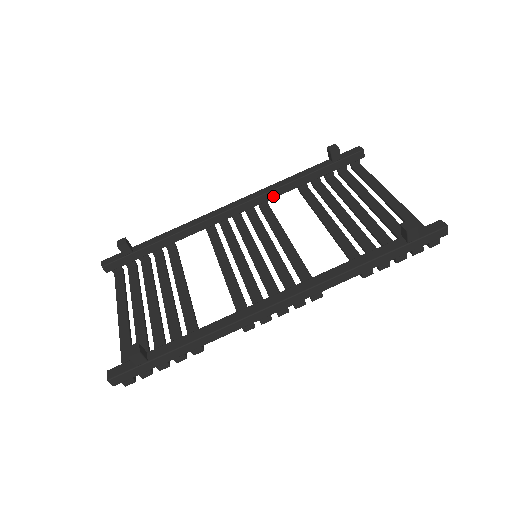
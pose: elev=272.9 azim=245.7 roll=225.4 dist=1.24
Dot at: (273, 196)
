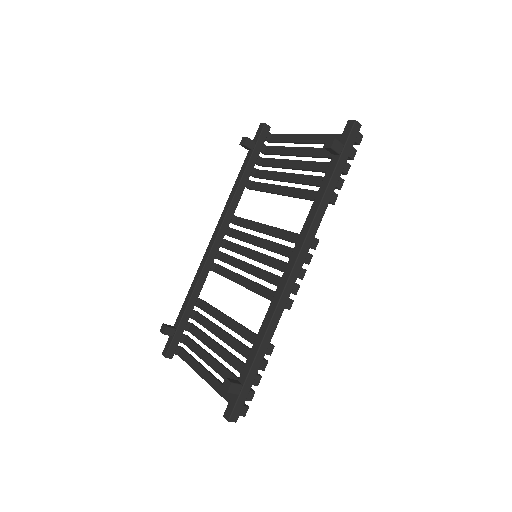
Dot at: (234, 208)
